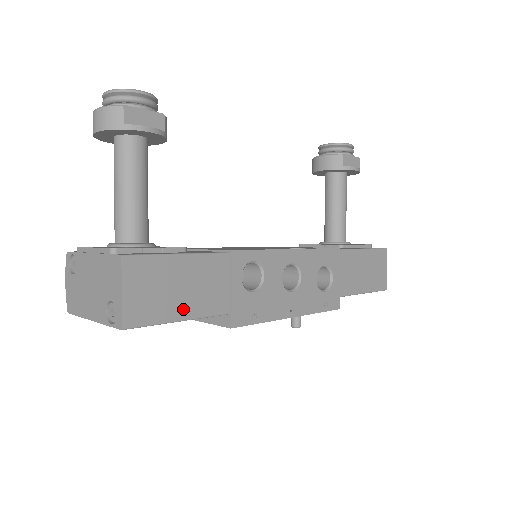
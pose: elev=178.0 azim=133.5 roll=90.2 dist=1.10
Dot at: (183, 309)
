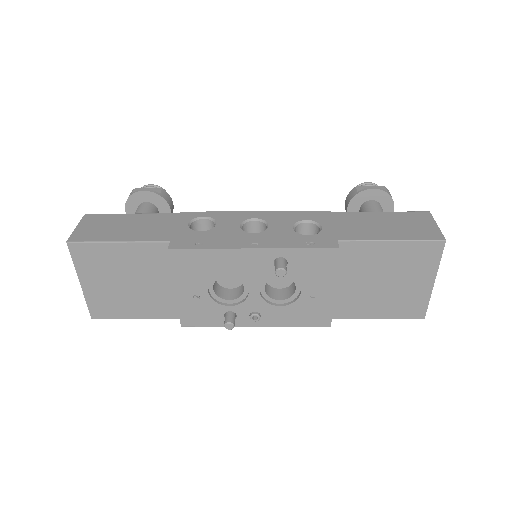
Dot at: (122, 236)
